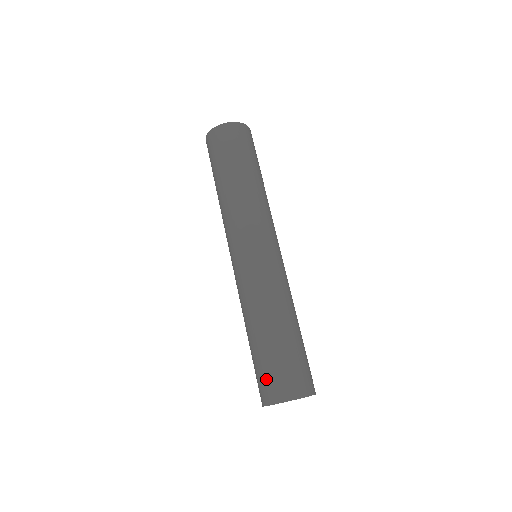
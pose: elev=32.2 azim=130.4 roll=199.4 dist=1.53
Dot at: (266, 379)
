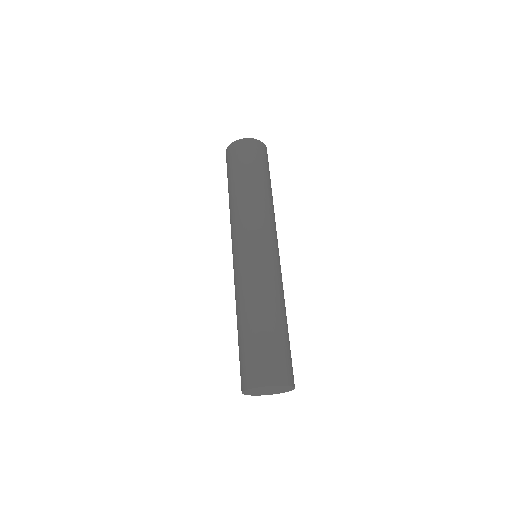
Dot at: (260, 362)
